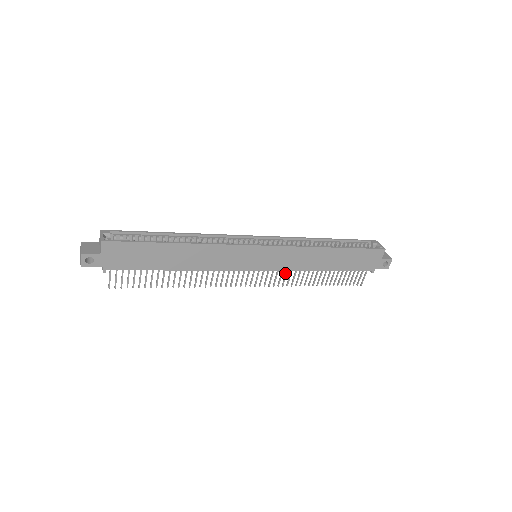
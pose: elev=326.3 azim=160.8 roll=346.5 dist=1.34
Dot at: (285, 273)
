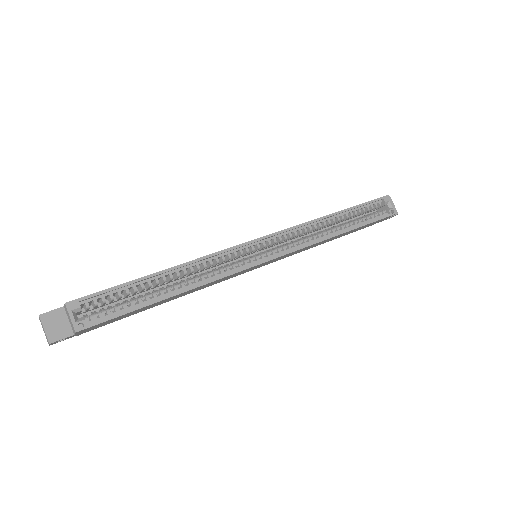
Dot at: occluded
